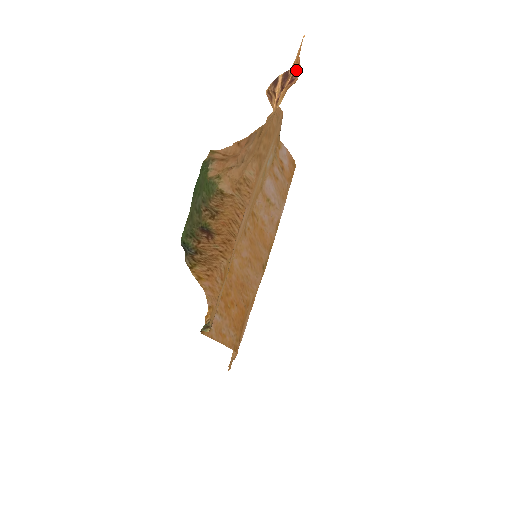
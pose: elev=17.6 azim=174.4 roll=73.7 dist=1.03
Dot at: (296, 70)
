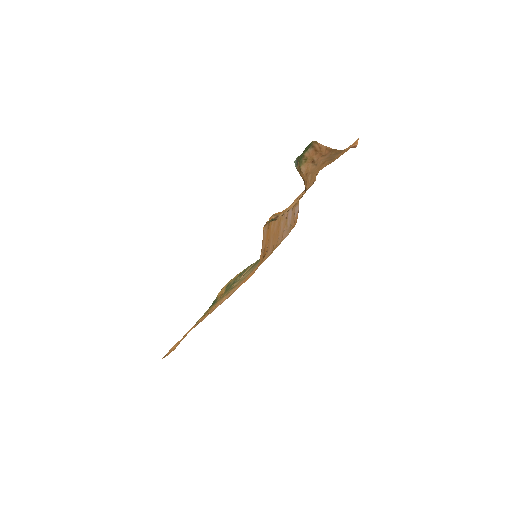
Dot at: (354, 145)
